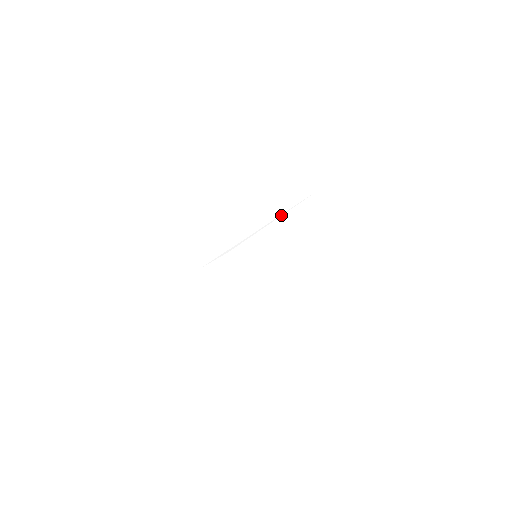
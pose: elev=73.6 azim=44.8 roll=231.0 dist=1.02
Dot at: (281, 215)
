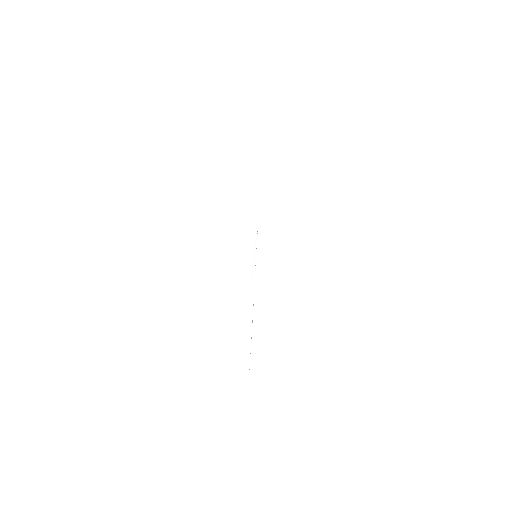
Dot at: (257, 218)
